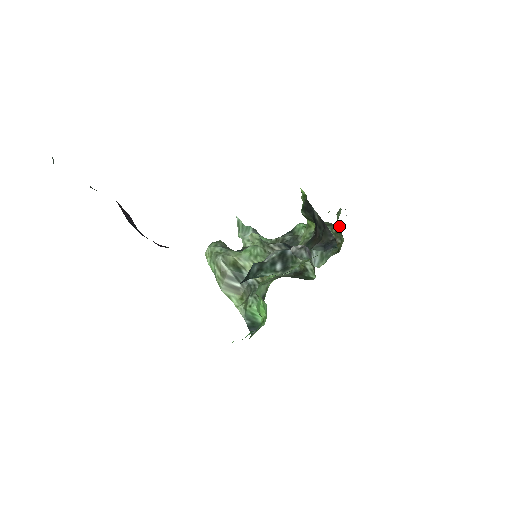
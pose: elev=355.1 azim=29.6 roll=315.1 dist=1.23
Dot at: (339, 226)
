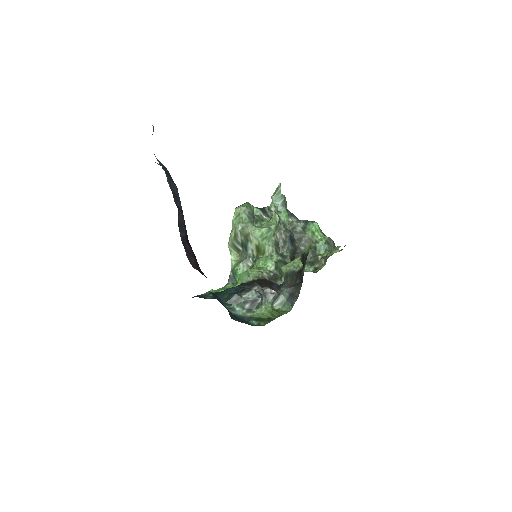
Dot at: occluded
